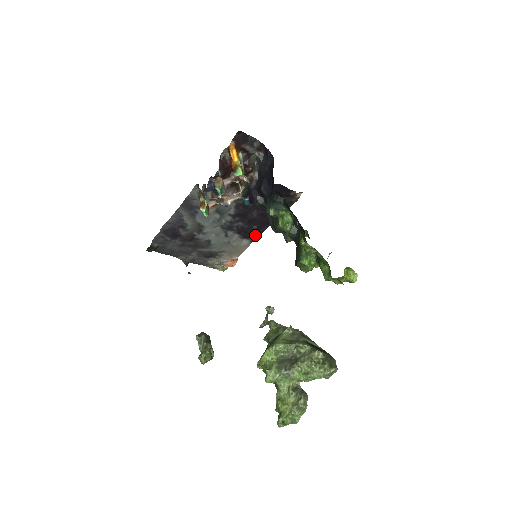
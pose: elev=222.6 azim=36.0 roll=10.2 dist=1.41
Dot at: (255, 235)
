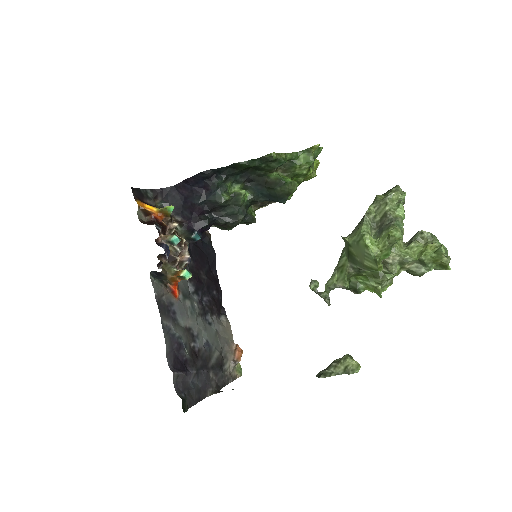
Dot at: (221, 306)
